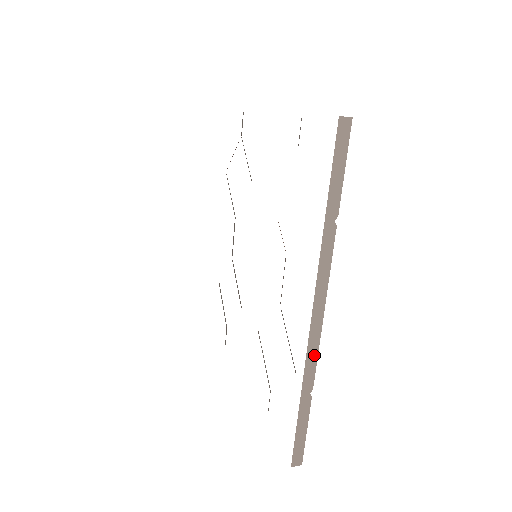
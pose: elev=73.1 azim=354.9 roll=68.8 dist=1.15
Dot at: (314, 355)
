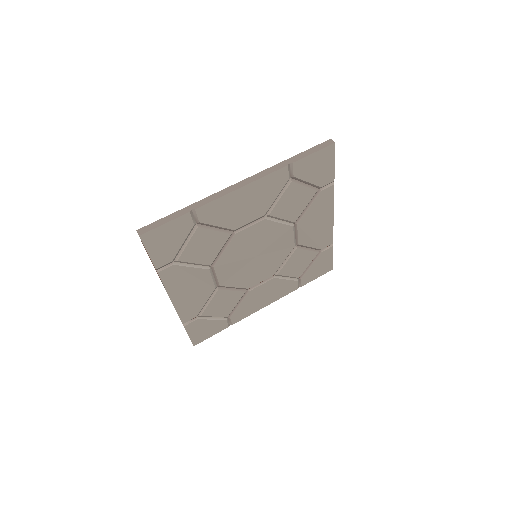
Dot at: (216, 197)
